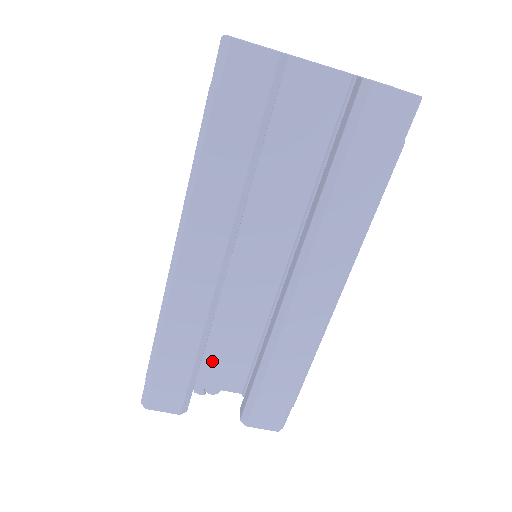
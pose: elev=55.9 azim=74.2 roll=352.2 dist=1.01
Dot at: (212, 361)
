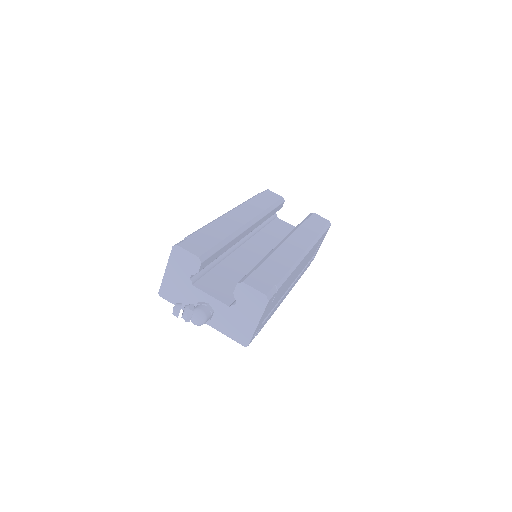
Dot at: (215, 281)
